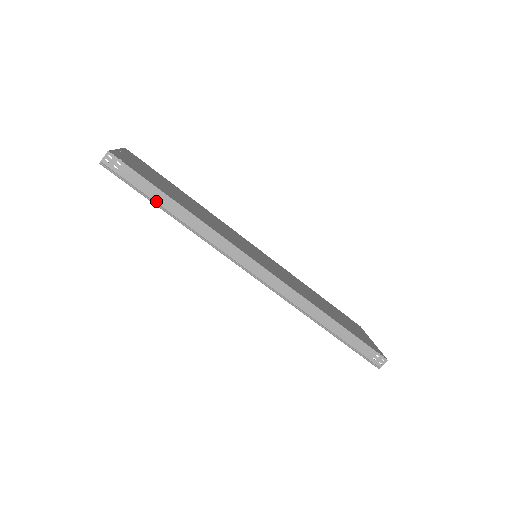
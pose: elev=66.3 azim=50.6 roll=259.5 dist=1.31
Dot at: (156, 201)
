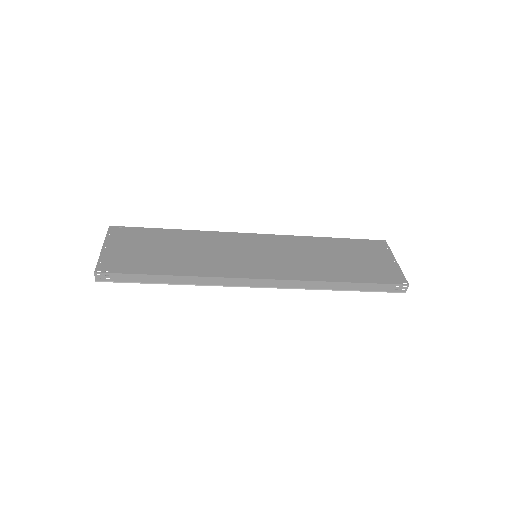
Dot at: (151, 282)
